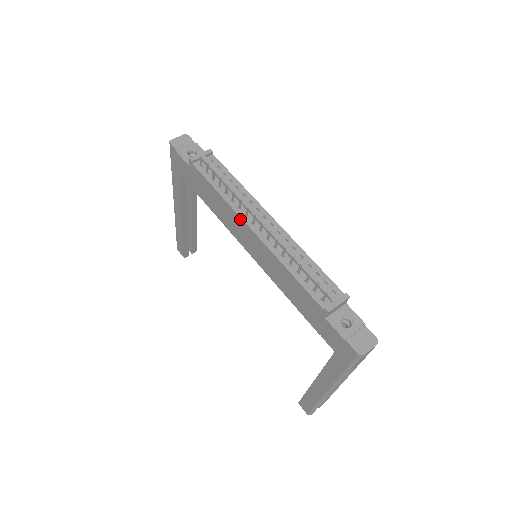
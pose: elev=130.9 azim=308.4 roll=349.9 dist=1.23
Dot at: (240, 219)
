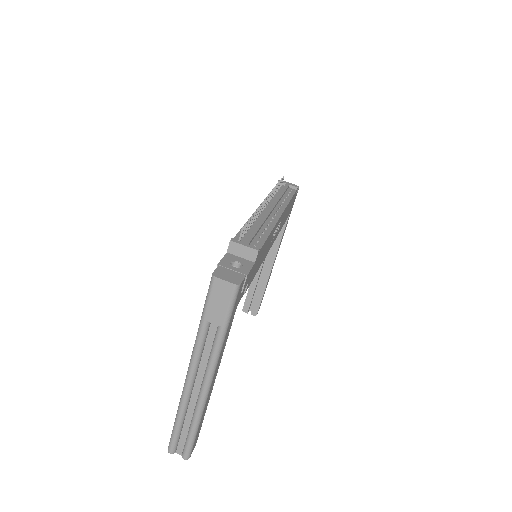
Dot at: occluded
